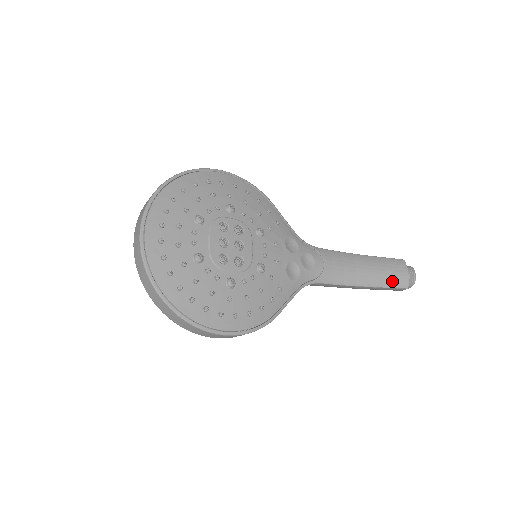
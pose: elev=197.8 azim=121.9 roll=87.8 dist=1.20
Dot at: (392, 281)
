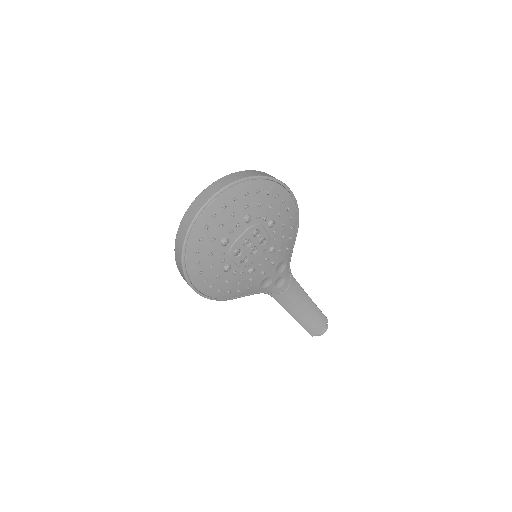
Dot at: (309, 327)
